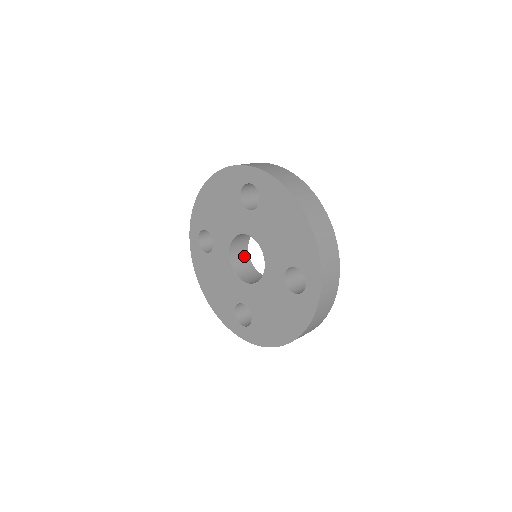
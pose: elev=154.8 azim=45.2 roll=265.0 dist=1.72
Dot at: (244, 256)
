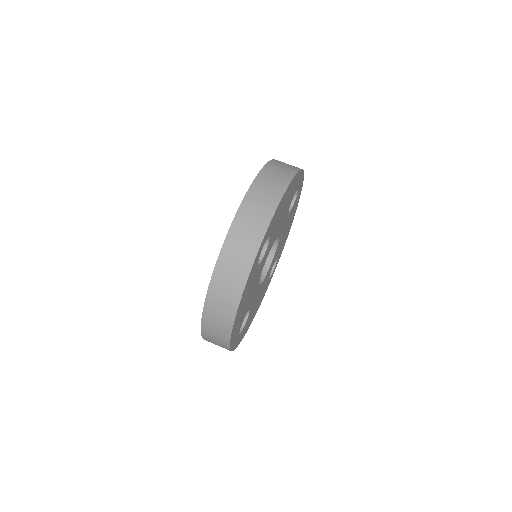
Dot at: occluded
